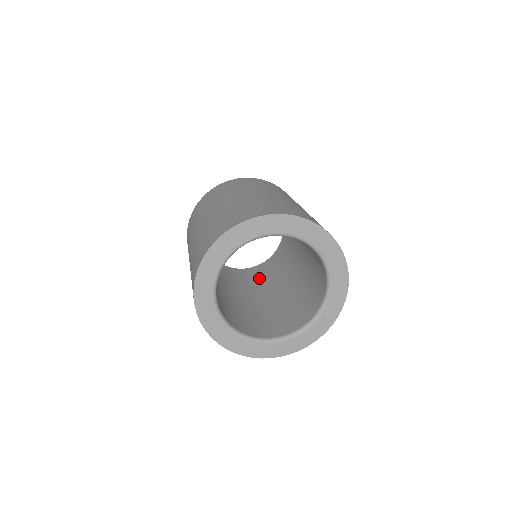
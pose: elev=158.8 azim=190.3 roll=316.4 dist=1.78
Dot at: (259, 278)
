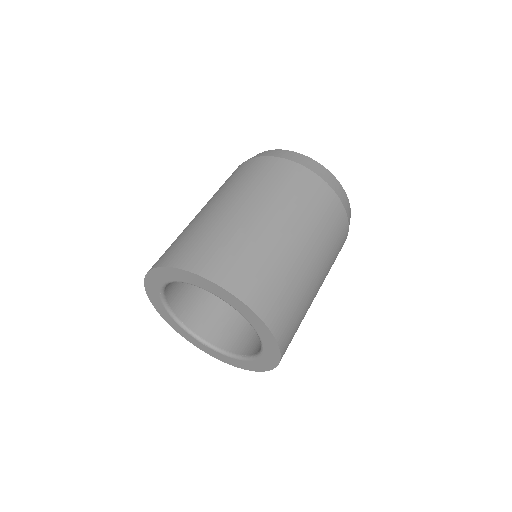
Dot at: occluded
